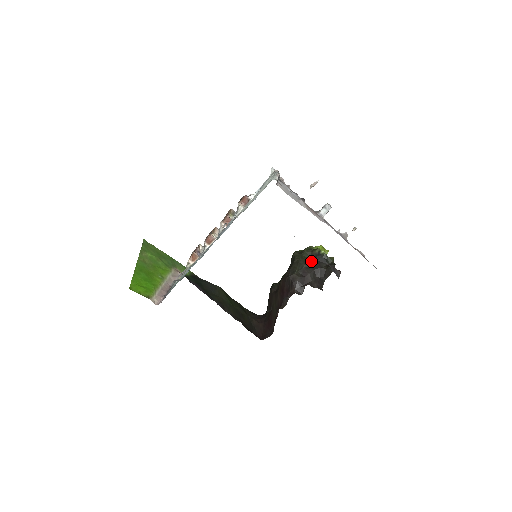
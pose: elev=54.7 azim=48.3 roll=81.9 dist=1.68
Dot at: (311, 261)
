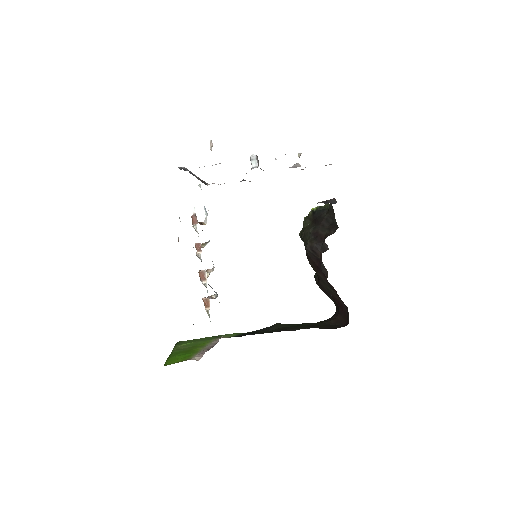
Dot at: (313, 223)
